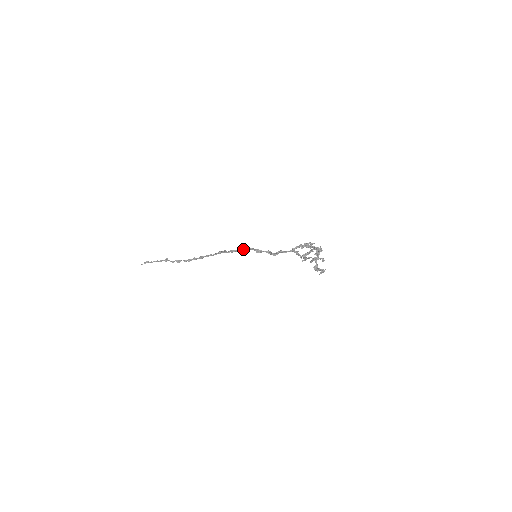
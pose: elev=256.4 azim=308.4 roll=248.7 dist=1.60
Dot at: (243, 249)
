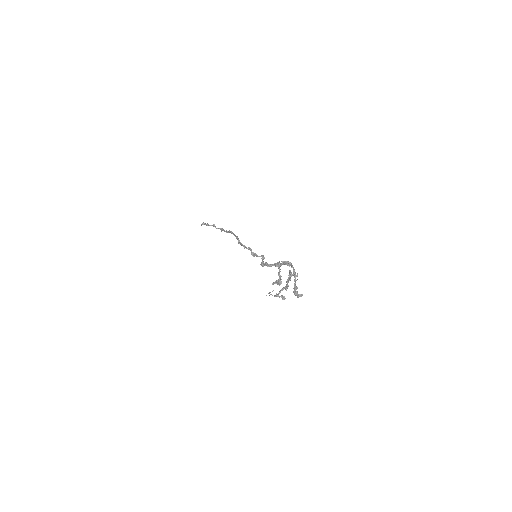
Dot at: (245, 247)
